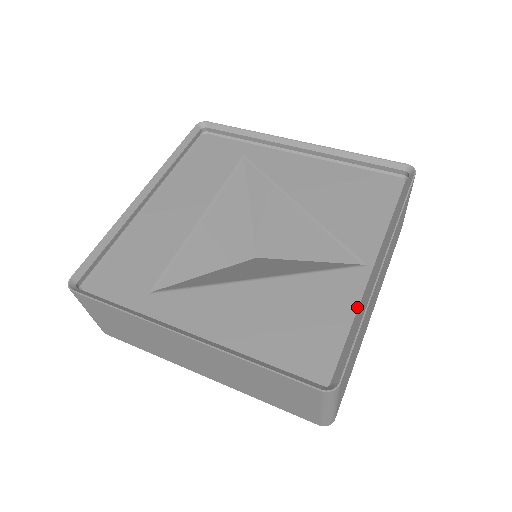
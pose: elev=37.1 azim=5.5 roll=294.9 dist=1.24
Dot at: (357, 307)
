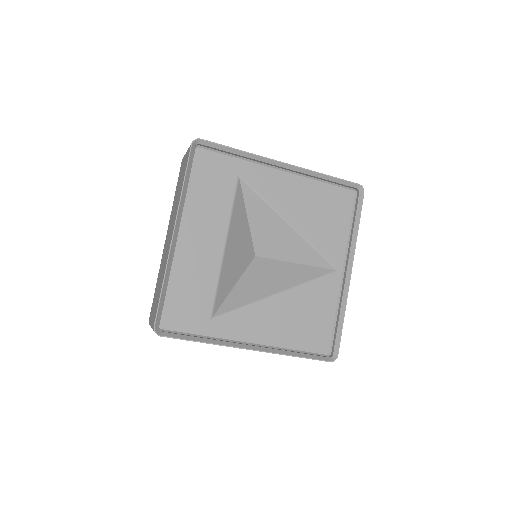
Dot at: (337, 302)
